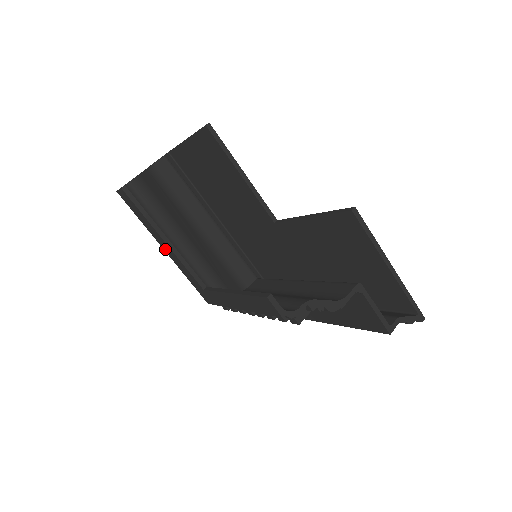
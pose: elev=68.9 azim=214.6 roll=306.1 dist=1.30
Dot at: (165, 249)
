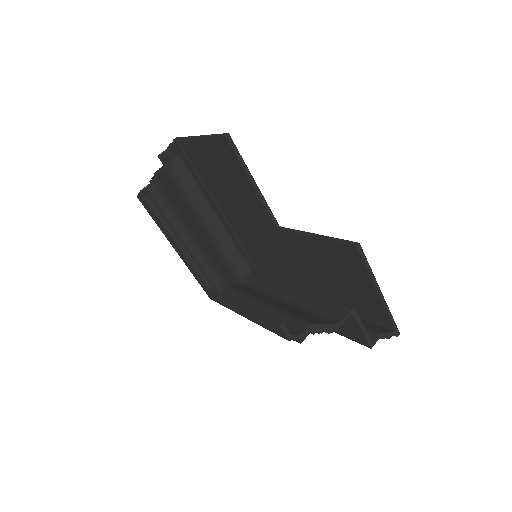
Dot at: (177, 251)
